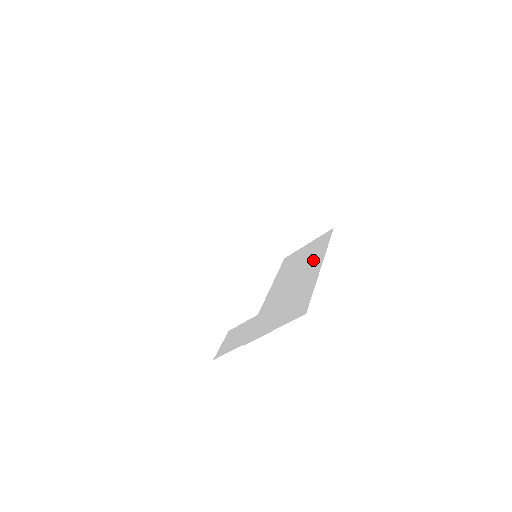
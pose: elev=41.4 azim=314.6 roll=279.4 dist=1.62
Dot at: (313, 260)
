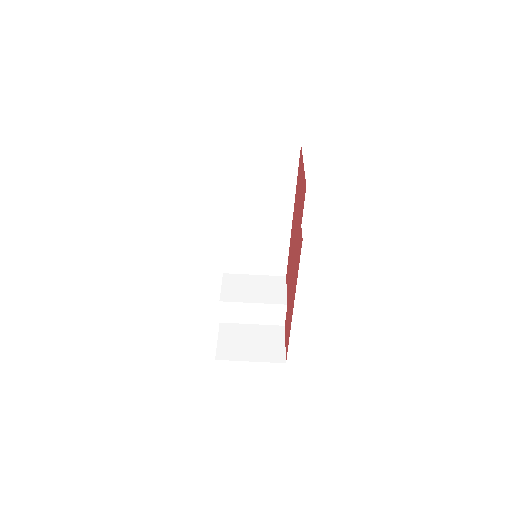
Dot at: occluded
